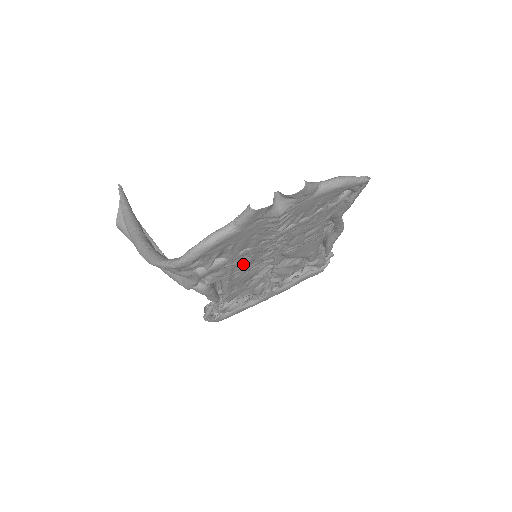
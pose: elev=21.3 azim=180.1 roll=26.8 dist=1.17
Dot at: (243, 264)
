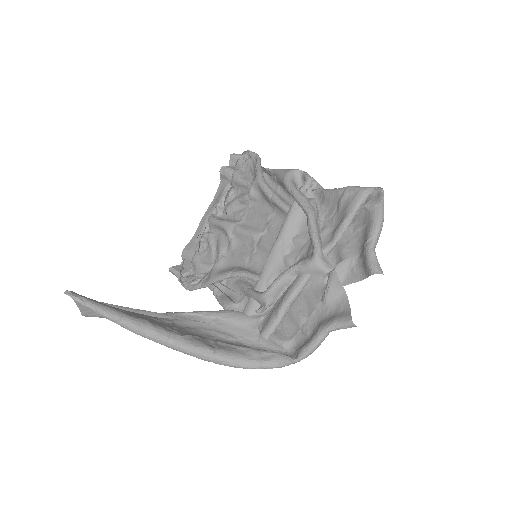
Dot at: occluded
